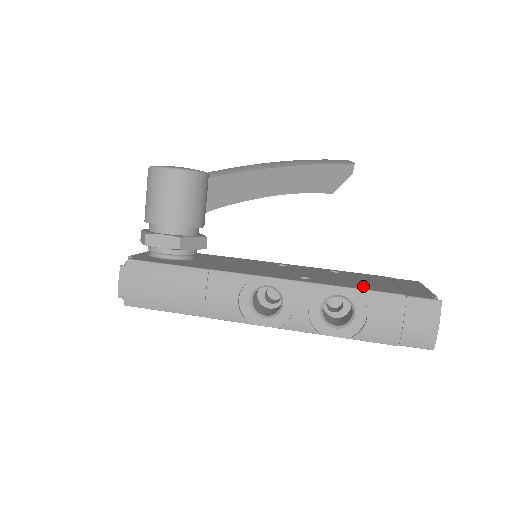
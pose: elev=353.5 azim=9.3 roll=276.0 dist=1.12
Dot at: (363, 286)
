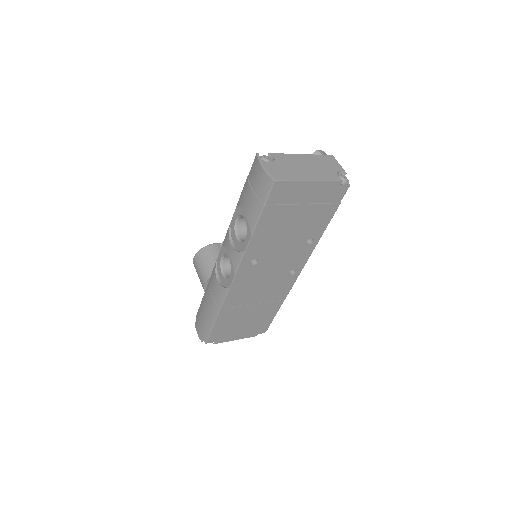
Dot at: occluded
